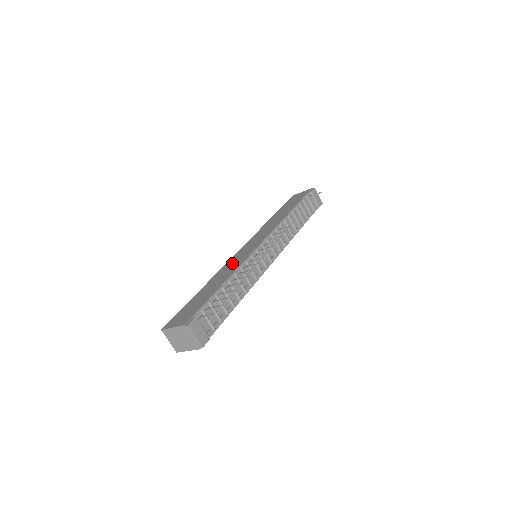
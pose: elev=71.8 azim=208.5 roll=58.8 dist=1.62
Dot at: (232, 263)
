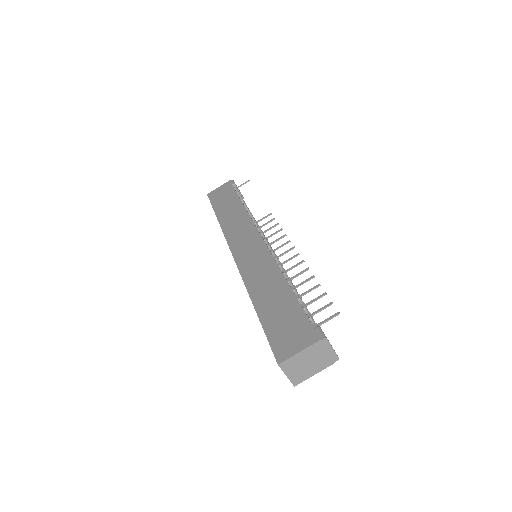
Dot at: (254, 268)
